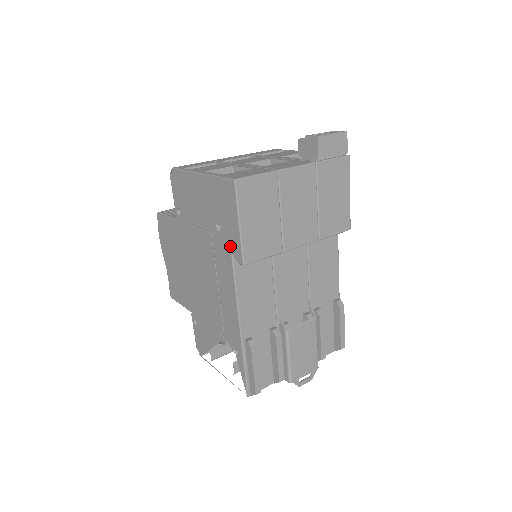
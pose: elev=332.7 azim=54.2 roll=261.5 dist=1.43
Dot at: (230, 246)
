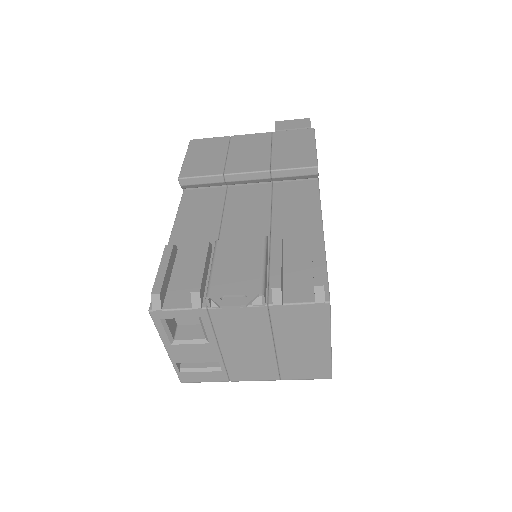
Dot at: occluded
